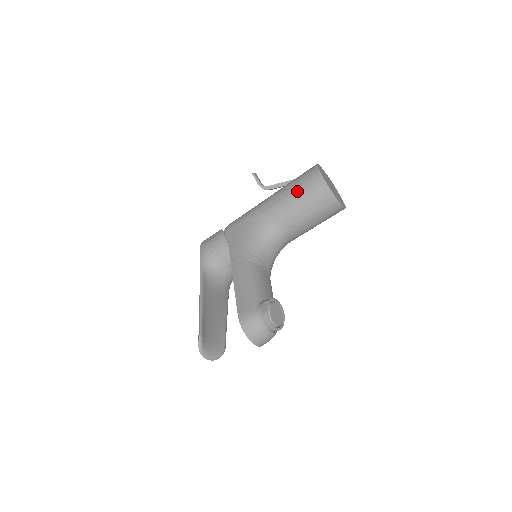
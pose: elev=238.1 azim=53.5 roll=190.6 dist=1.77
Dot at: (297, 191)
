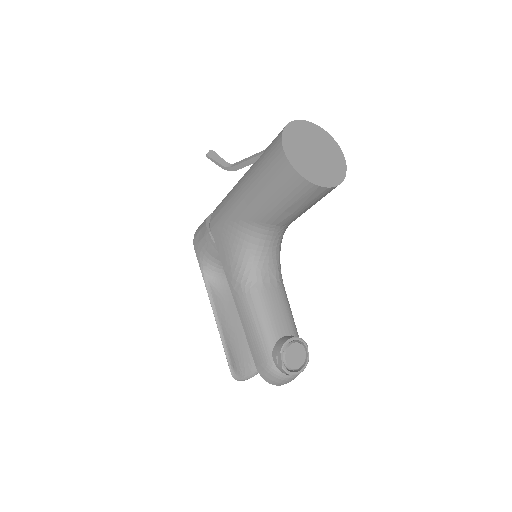
Dot at: (268, 188)
